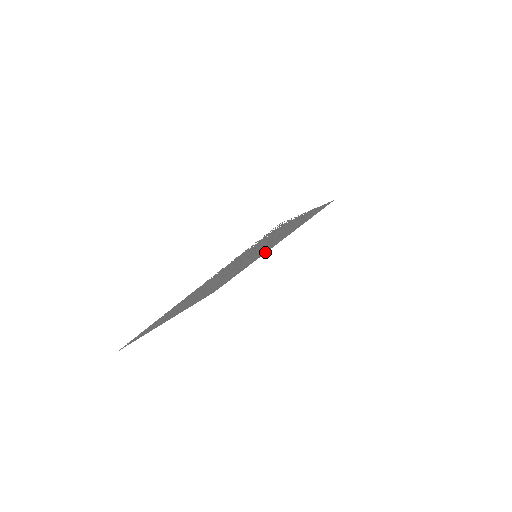
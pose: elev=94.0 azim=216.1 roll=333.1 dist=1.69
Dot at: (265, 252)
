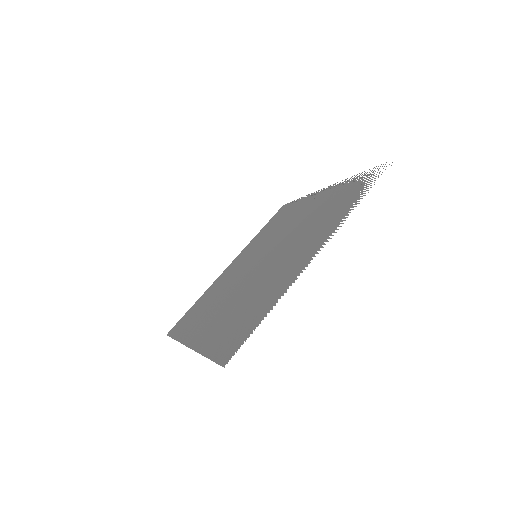
Dot at: (227, 268)
